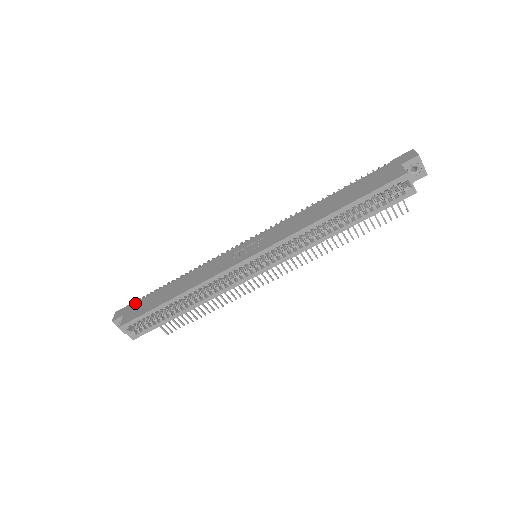
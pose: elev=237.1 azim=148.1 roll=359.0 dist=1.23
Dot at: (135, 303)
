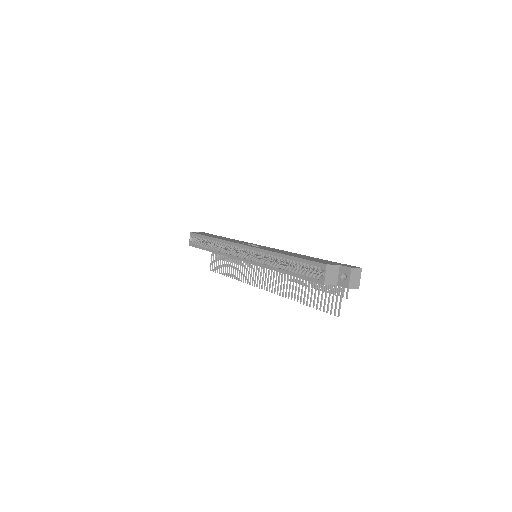
Dot at: (211, 234)
